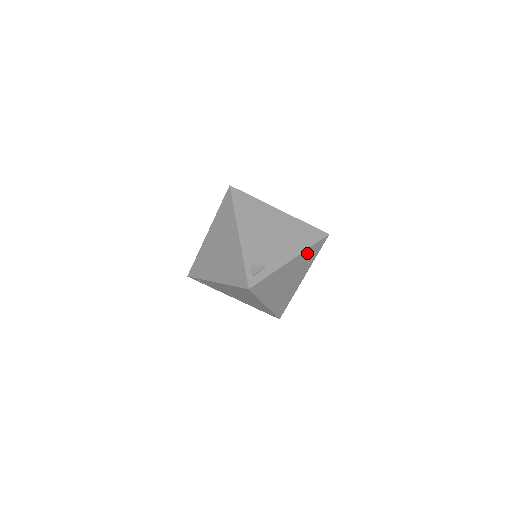
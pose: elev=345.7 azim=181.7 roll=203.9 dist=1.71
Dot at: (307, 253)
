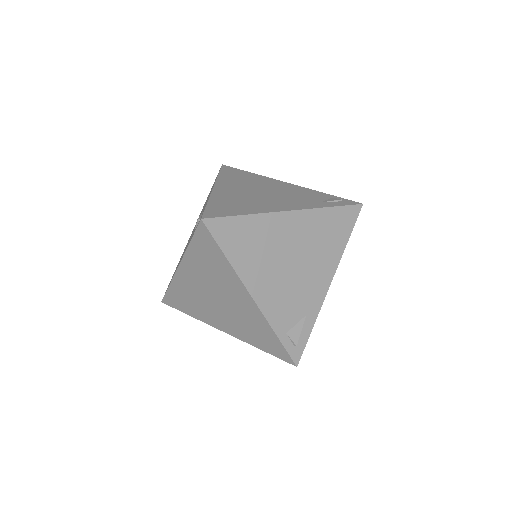
Dot at: occluded
